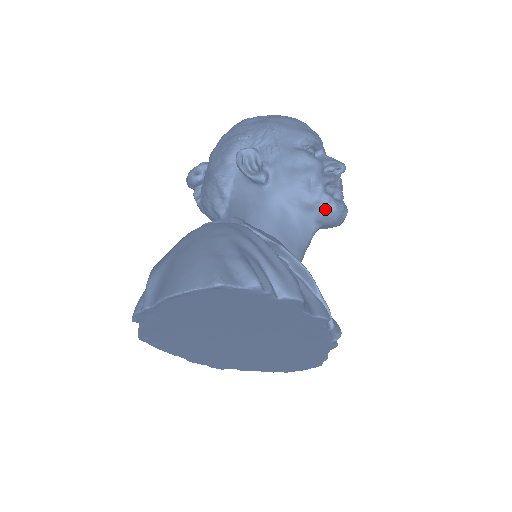
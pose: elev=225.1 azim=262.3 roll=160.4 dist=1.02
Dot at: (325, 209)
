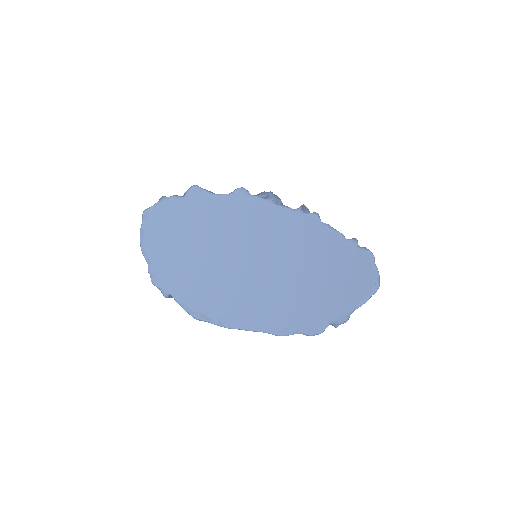
Dot at: occluded
